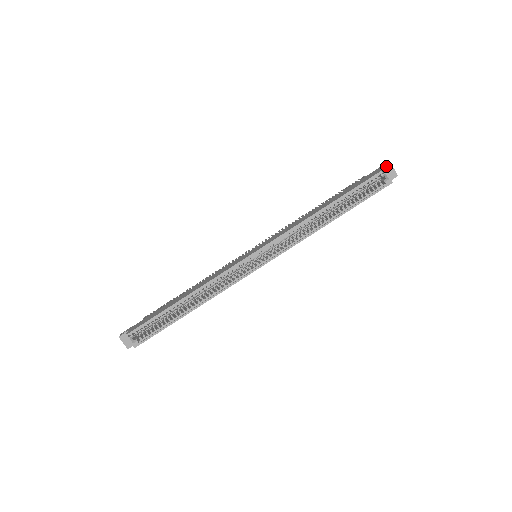
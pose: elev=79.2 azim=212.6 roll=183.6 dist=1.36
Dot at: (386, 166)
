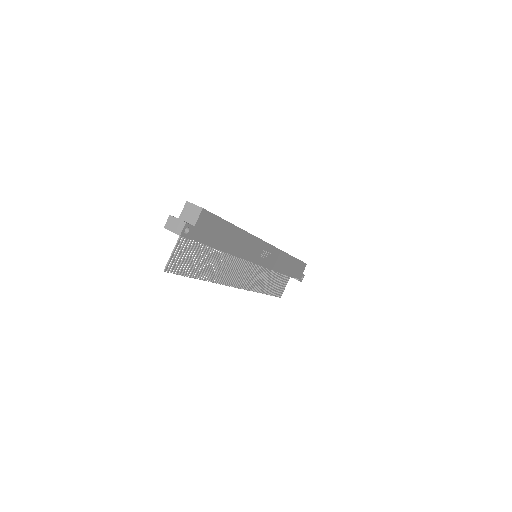
Dot at: occluded
